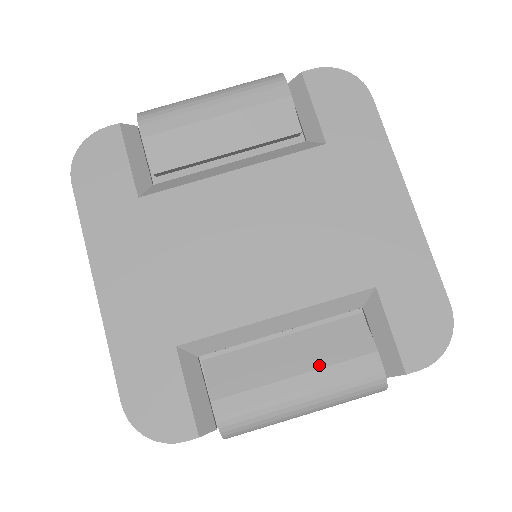
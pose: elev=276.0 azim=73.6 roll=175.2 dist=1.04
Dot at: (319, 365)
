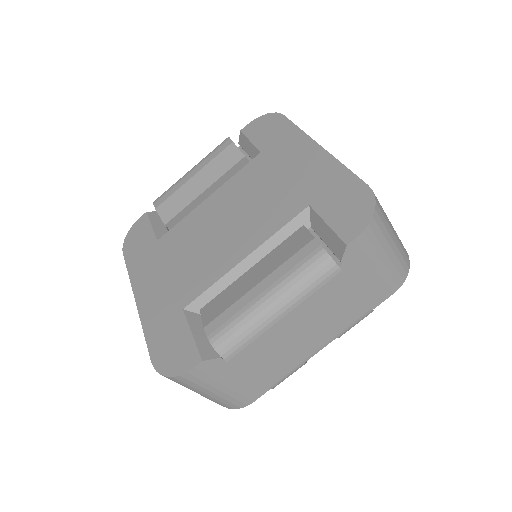
Dot at: (274, 268)
